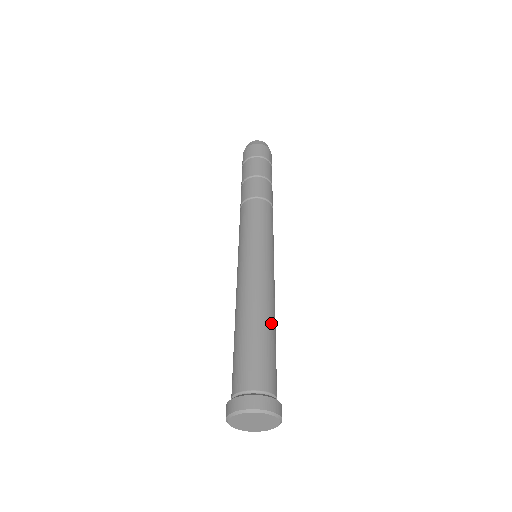
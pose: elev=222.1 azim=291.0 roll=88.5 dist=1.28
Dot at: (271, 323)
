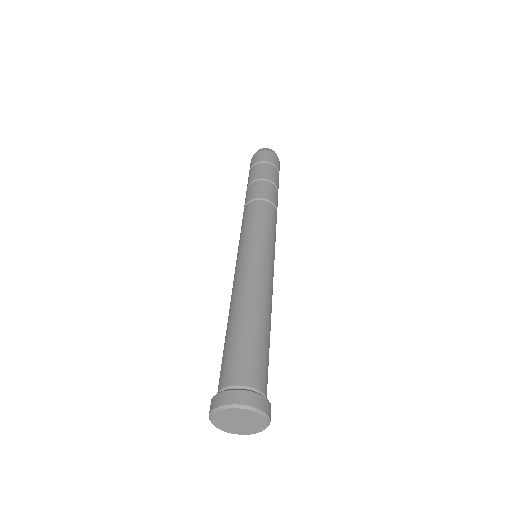
Dot at: (269, 324)
